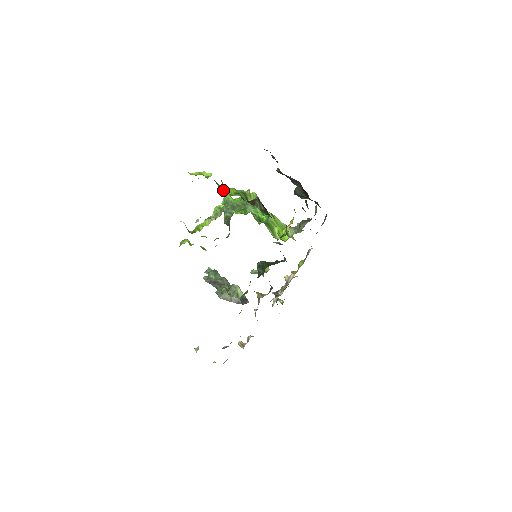
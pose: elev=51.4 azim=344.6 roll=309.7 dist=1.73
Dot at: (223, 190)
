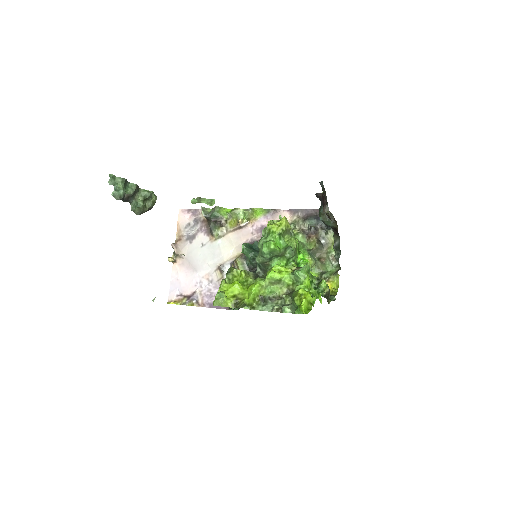
Dot at: occluded
